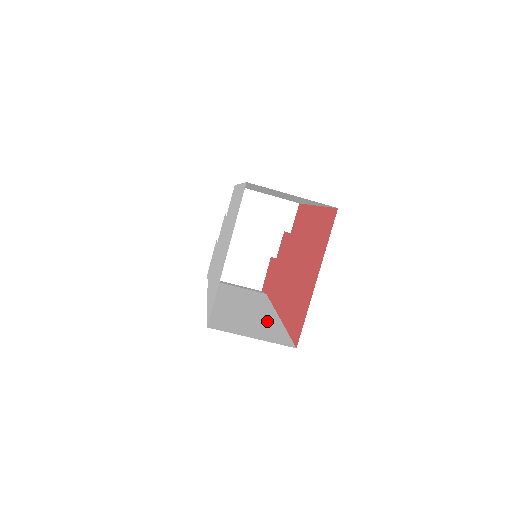
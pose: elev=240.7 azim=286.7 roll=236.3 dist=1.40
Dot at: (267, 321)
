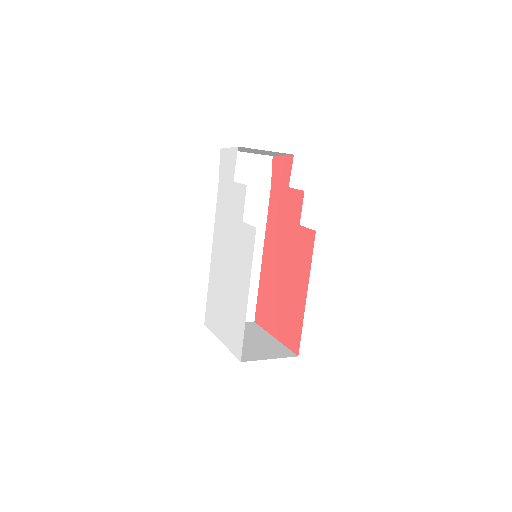
Dot at: occluded
